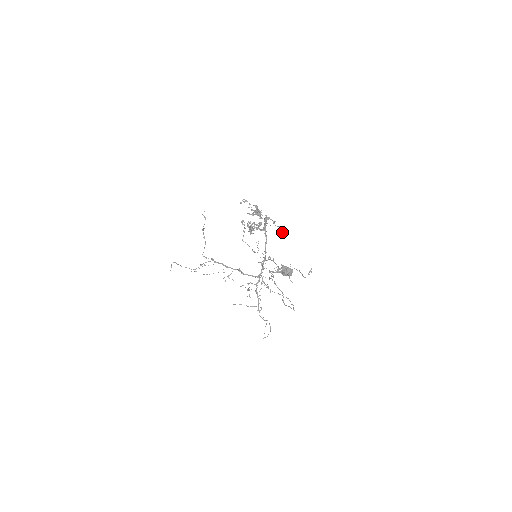
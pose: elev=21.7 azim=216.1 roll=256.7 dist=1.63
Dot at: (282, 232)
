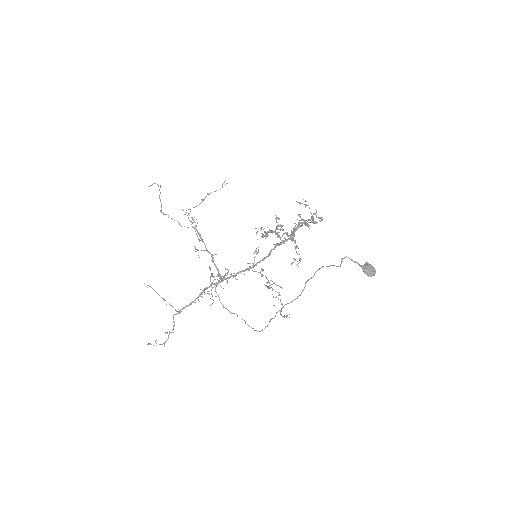
Dot at: (300, 260)
